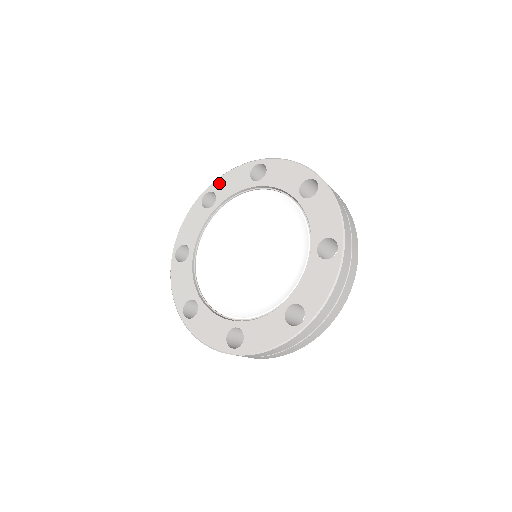
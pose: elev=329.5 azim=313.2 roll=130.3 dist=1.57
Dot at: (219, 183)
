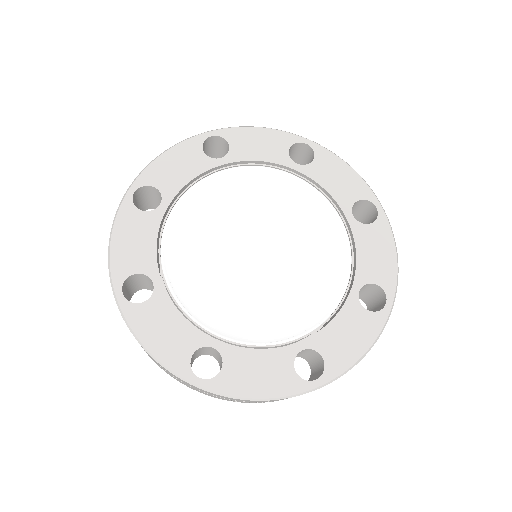
Dot at: (154, 172)
